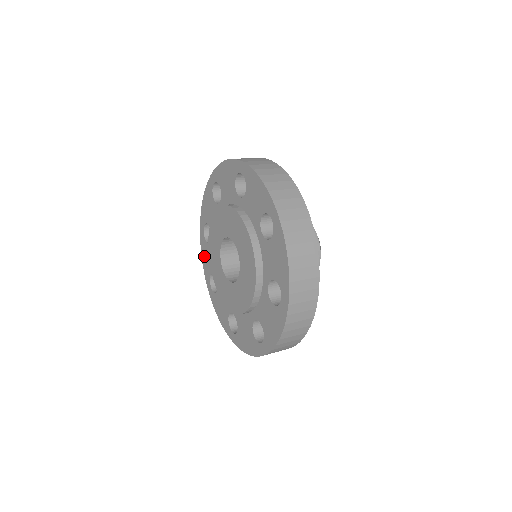
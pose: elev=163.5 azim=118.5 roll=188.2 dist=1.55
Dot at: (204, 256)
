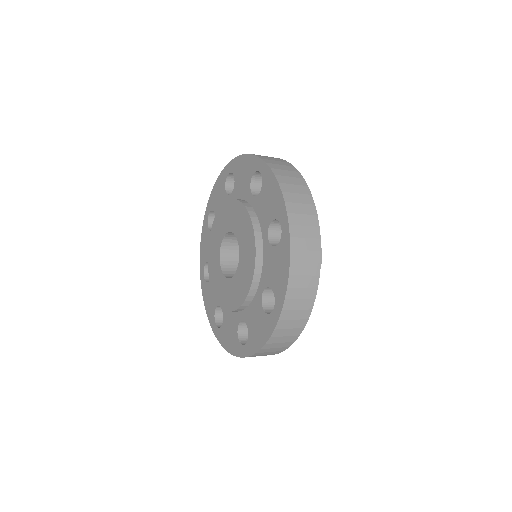
Dot at: (207, 301)
